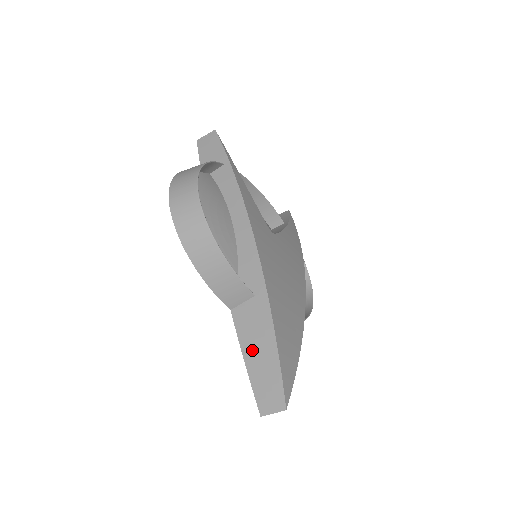
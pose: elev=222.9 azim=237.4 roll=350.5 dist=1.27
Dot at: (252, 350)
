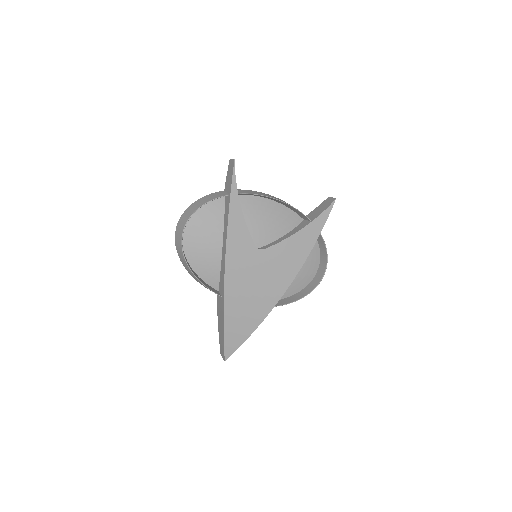
Dot at: (219, 323)
